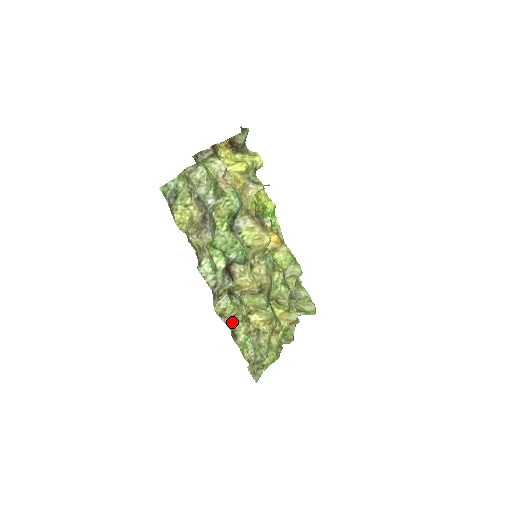
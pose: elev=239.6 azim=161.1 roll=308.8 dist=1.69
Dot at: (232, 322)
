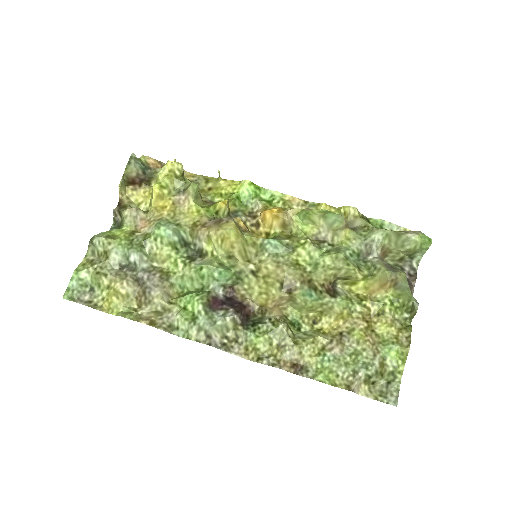
Dot at: (282, 355)
